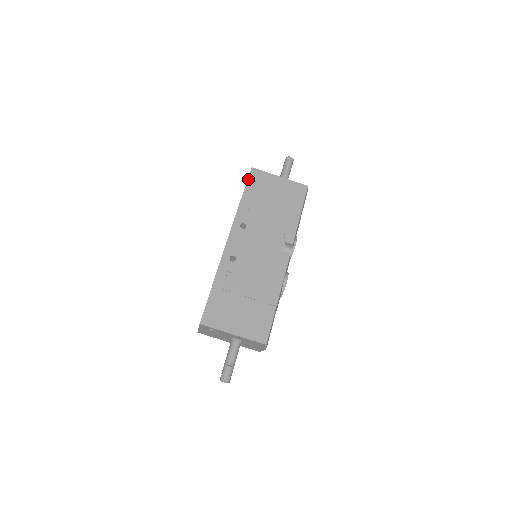
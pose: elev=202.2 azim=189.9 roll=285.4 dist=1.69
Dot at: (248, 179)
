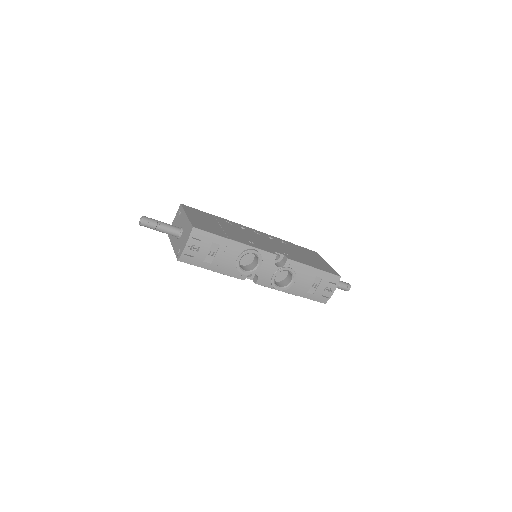
Dot at: (306, 248)
